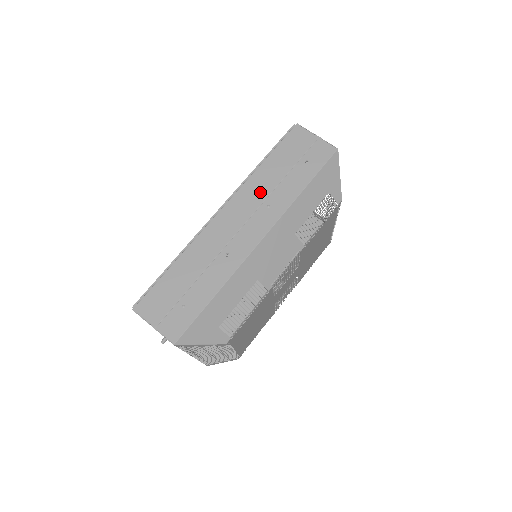
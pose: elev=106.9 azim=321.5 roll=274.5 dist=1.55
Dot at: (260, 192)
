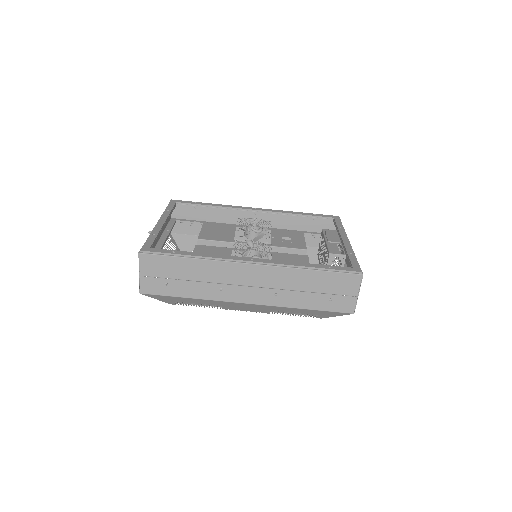
Dot at: (284, 282)
